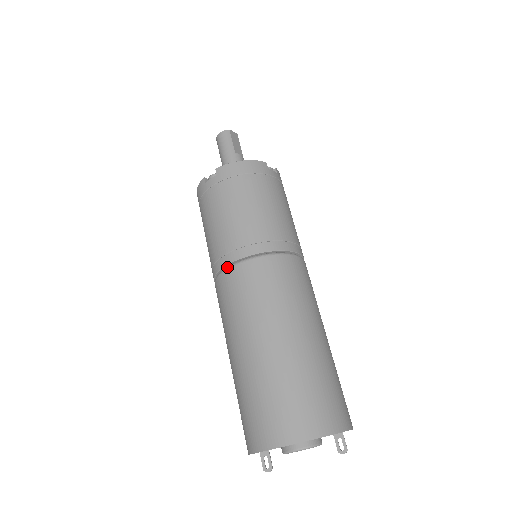
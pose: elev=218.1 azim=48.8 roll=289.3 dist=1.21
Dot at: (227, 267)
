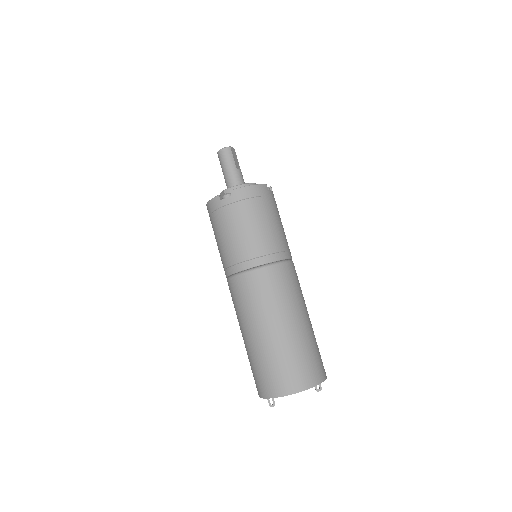
Dot at: (244, 272)
